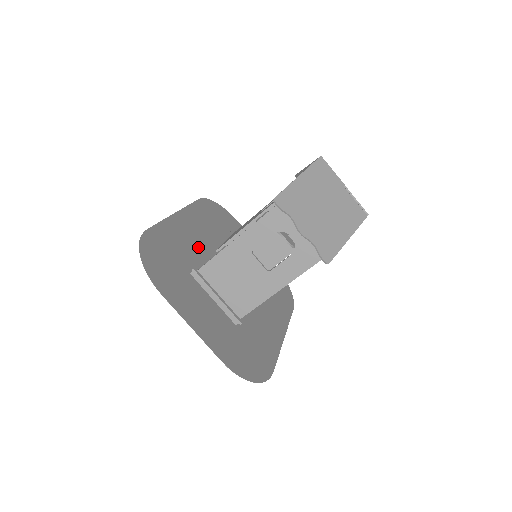
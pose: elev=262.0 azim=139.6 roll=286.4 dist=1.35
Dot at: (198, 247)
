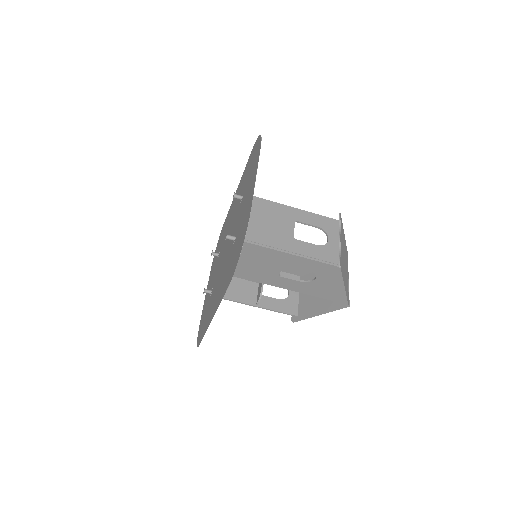
Dot at: occluded
